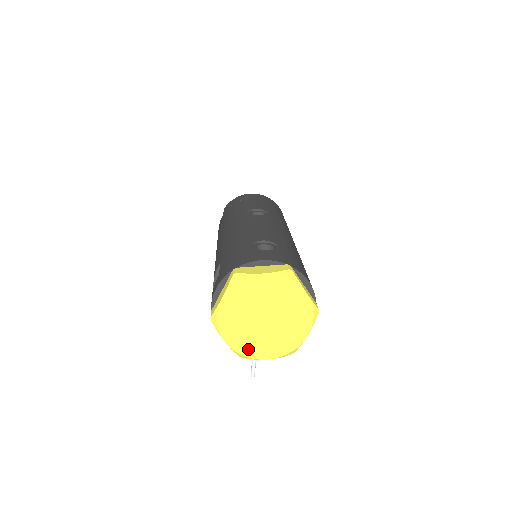
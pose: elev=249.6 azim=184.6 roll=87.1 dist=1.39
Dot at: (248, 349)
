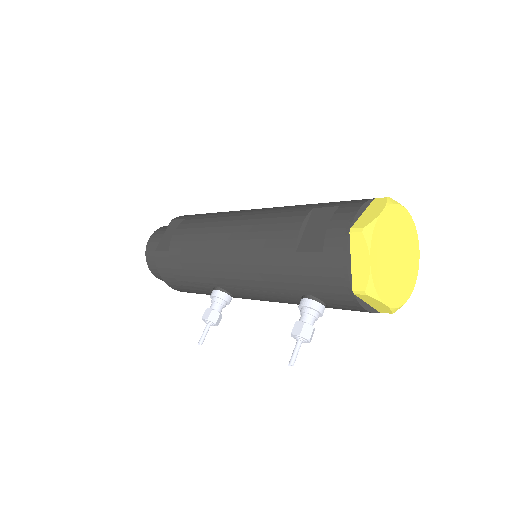
Dot at: (380, 283)
